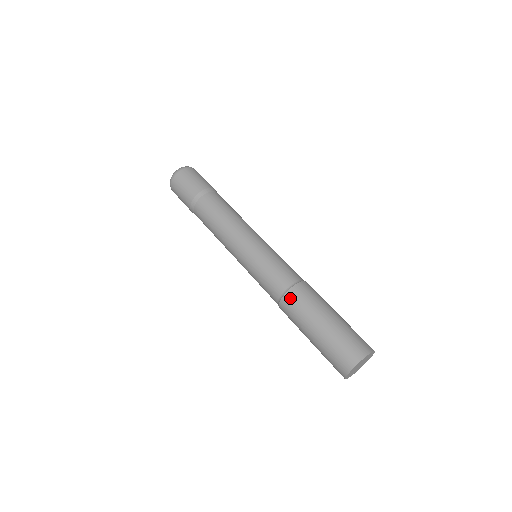
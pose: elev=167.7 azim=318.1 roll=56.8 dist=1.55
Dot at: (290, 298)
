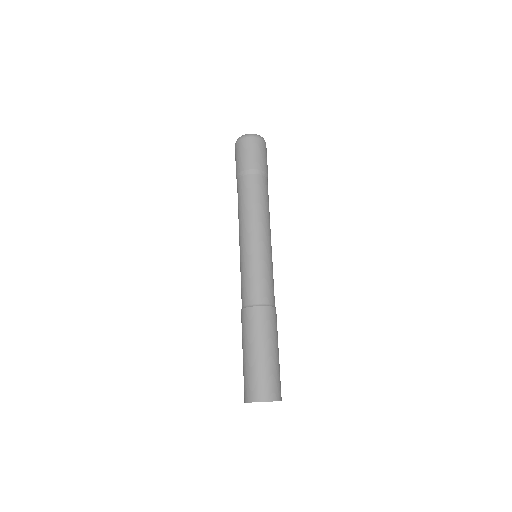
Dot at: (264, 312)
